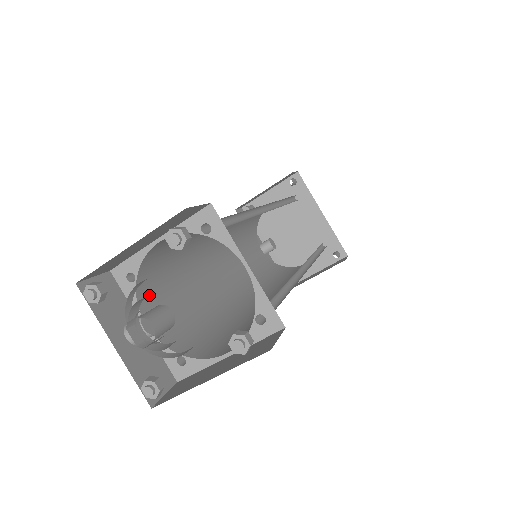
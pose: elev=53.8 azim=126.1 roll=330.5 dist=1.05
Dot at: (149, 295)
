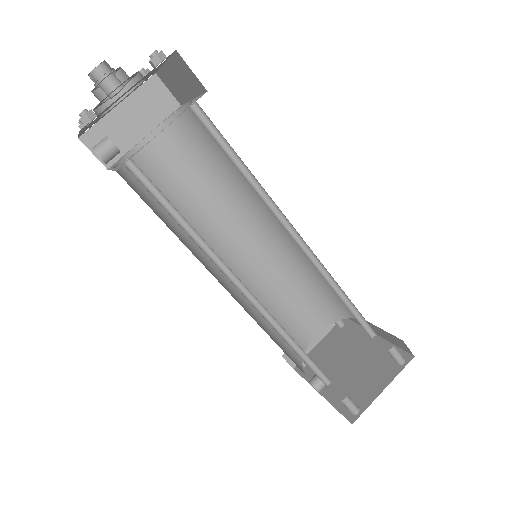
Dot at: (128, 180)
